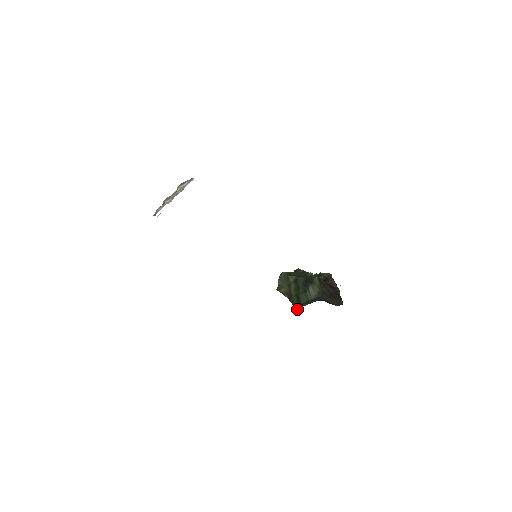
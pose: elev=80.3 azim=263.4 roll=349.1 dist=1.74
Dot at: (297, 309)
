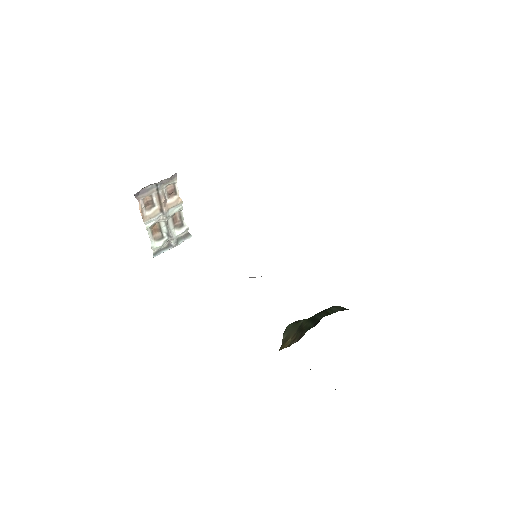
Dot at: occluded
